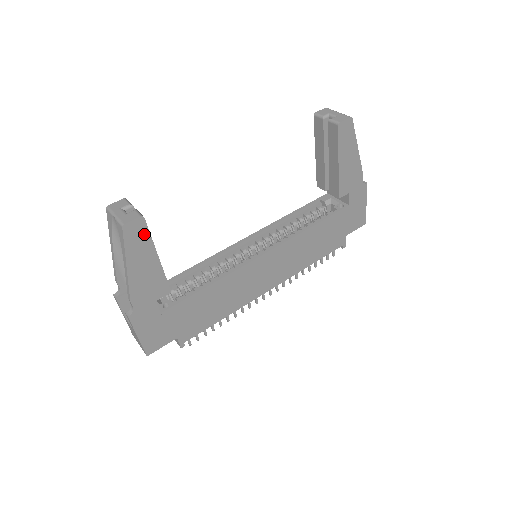
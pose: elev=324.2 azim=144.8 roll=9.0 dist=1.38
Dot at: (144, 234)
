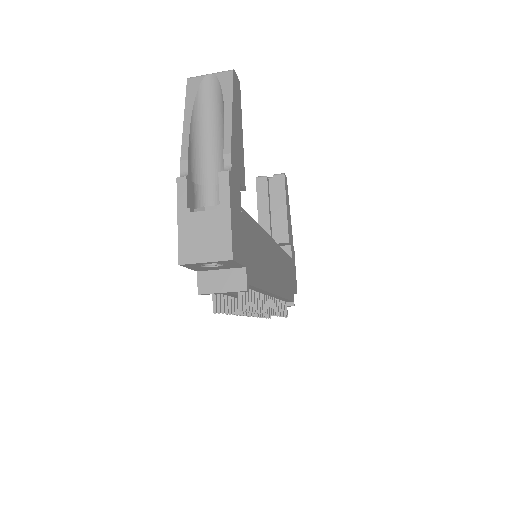
Dot at: (239, 99)
